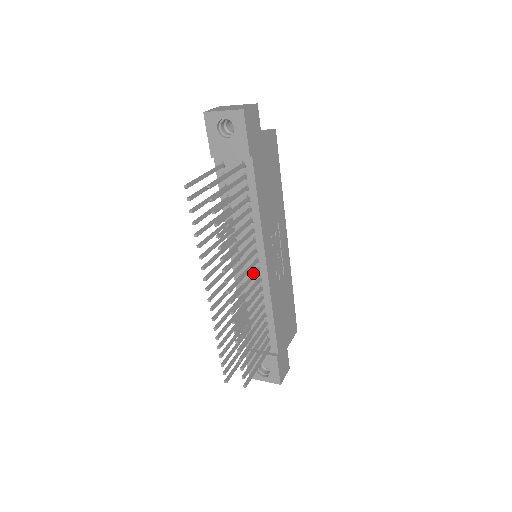
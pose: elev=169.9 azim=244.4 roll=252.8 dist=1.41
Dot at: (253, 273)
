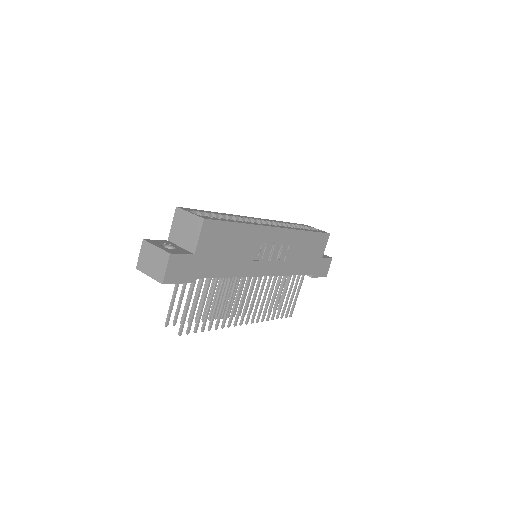
Dot at: (257, 282)
